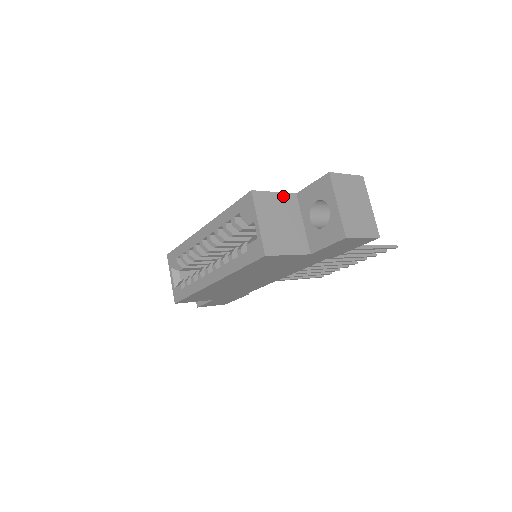
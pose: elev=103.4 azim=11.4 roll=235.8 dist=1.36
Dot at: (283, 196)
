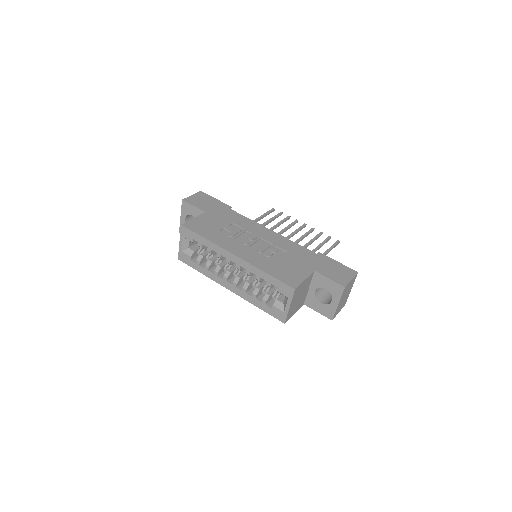
Dot at: (308, 279)
